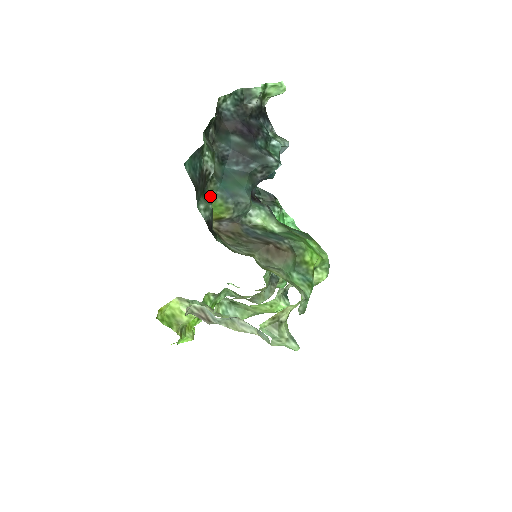
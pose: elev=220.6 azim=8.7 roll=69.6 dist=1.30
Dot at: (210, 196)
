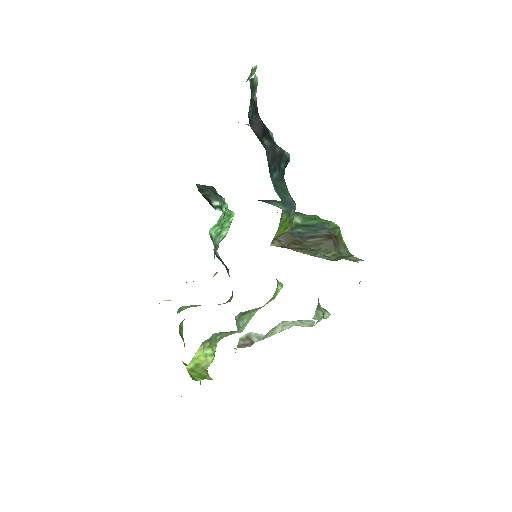
Dot at: occluded
